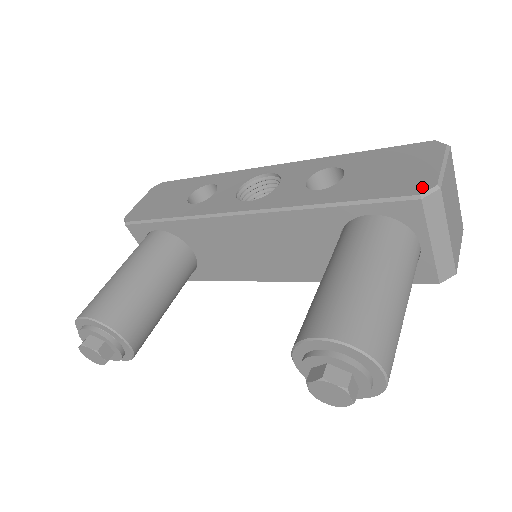
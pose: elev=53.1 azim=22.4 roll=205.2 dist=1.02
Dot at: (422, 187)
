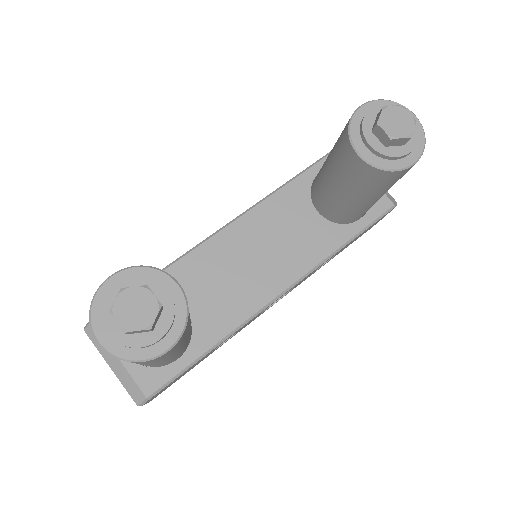
Dot at: occluded
